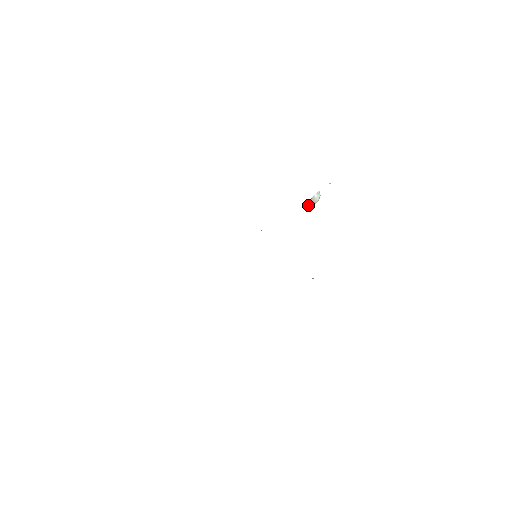
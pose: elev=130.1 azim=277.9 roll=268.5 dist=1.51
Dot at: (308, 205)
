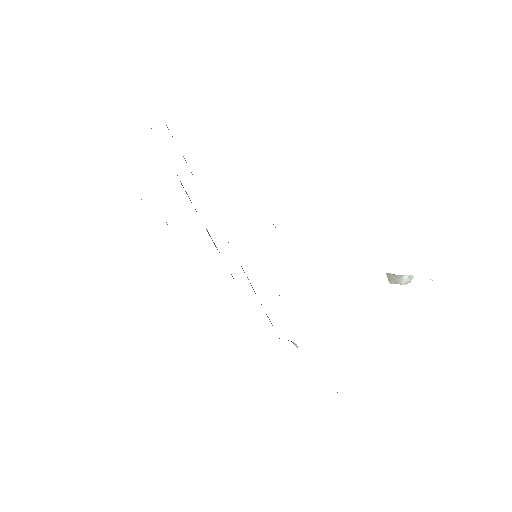
Dot at: (389, 278)
